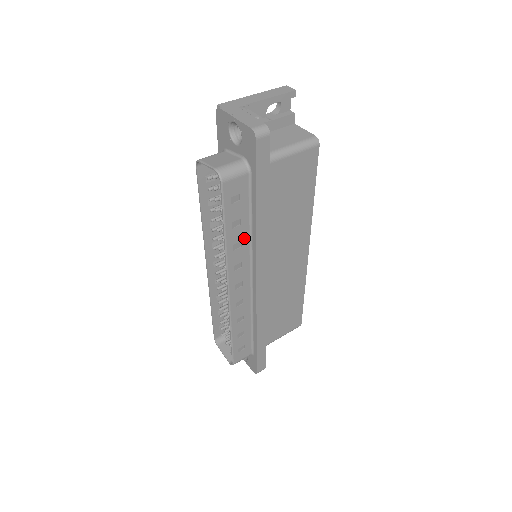
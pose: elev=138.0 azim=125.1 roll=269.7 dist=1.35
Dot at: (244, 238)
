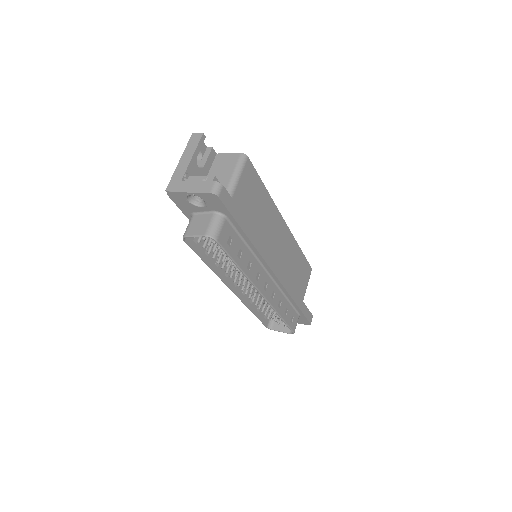
Dot at: (249, 257)
